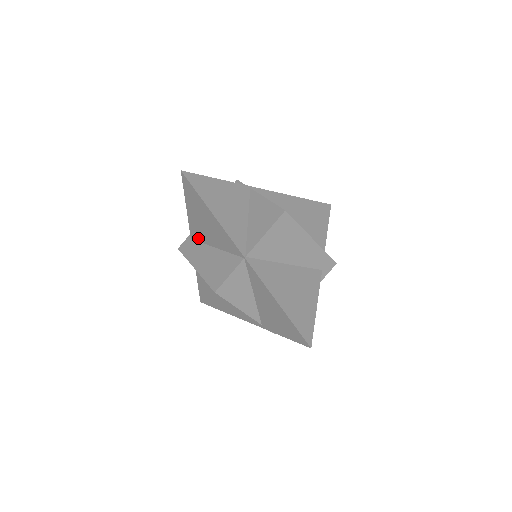
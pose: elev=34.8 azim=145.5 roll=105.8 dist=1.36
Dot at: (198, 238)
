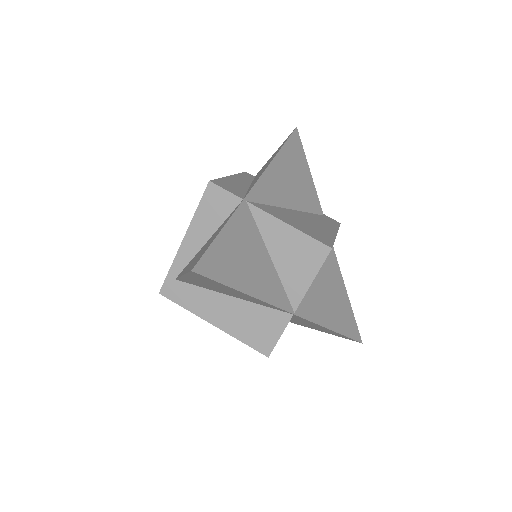
Dot at: (195, 285)
